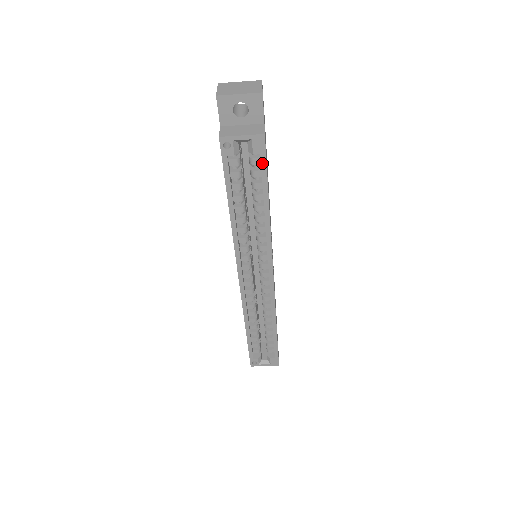
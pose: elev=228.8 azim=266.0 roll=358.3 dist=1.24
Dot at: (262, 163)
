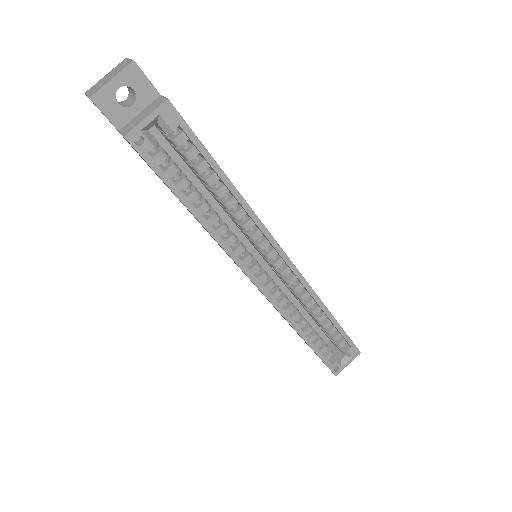
Dot at: (189, 135)
